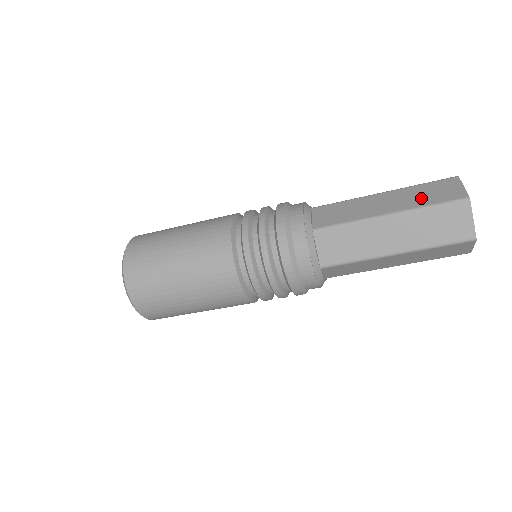
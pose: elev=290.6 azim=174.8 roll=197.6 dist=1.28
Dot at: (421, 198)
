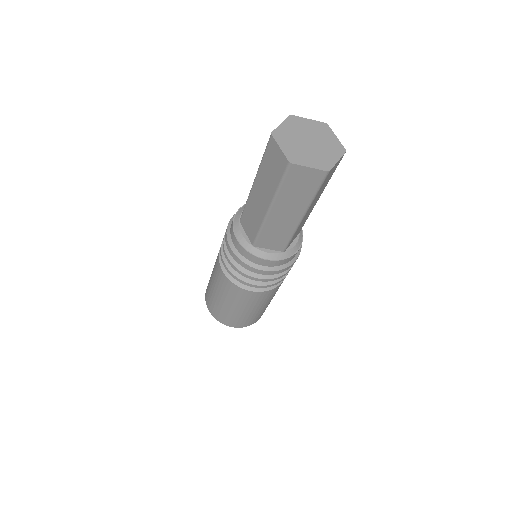
Dot at: (271, 179)
